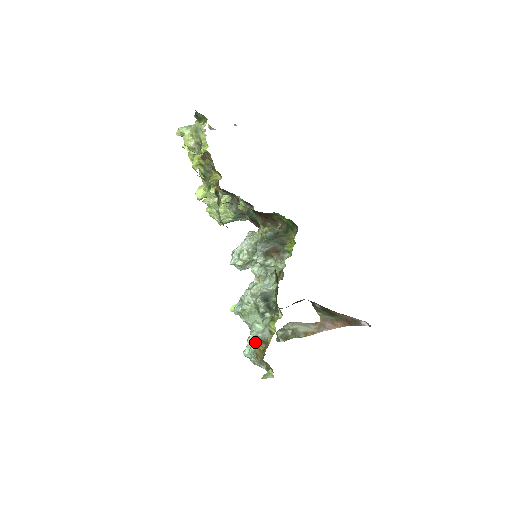
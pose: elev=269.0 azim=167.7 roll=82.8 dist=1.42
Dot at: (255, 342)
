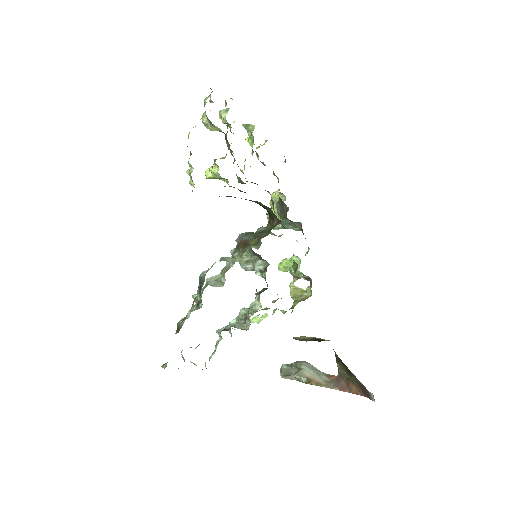
Dot at: occluded
